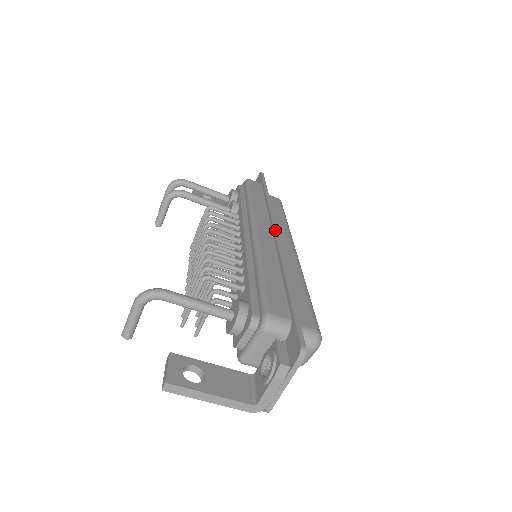
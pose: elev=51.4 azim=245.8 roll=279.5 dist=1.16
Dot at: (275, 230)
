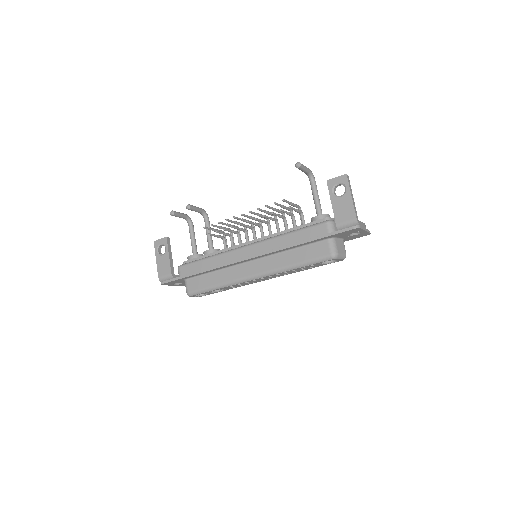
Dot at: occluded
